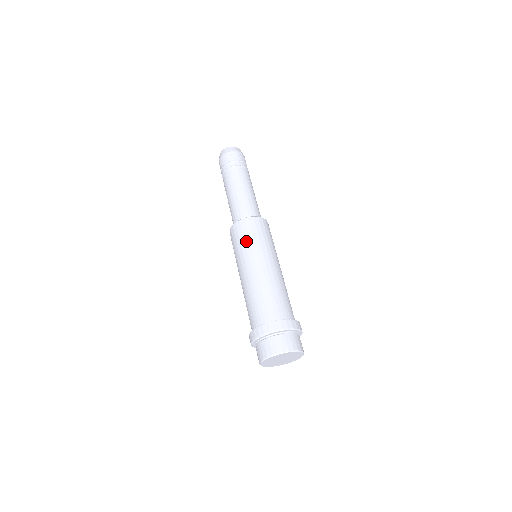
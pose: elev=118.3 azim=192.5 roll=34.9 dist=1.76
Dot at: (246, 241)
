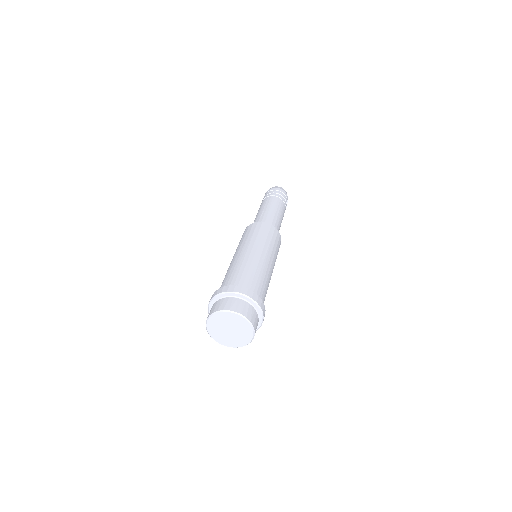
Dot at: (254, 234)
